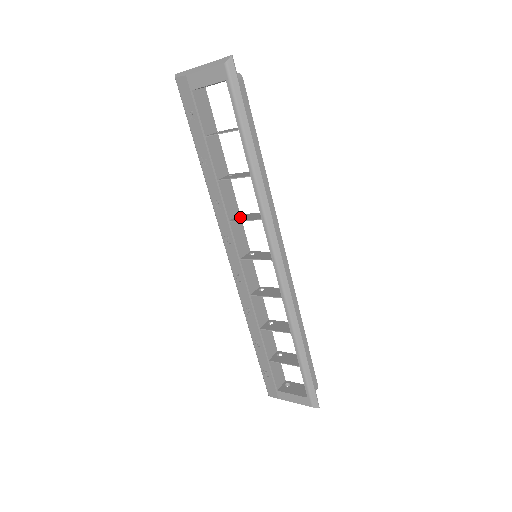
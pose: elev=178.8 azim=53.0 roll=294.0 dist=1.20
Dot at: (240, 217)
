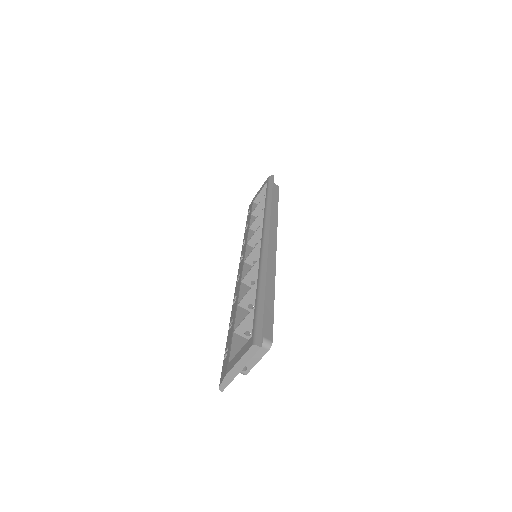
Dot at: (255, 242)
